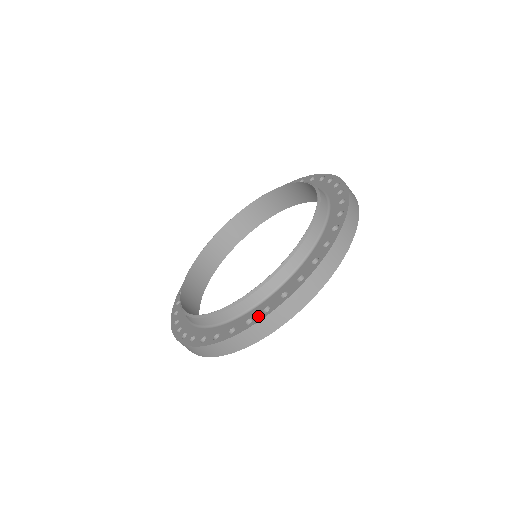
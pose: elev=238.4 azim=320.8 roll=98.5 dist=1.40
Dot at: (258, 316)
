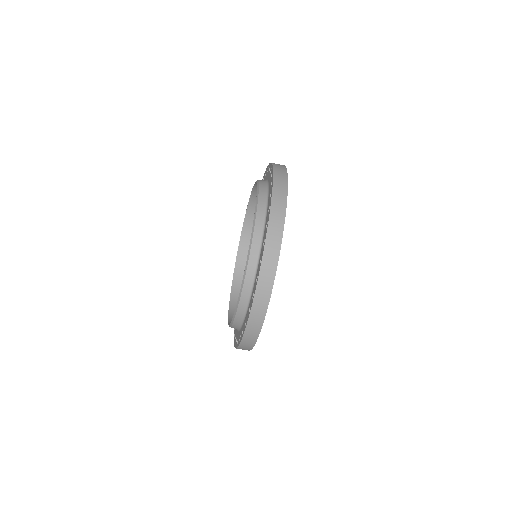
Dot at: (236, 343)
